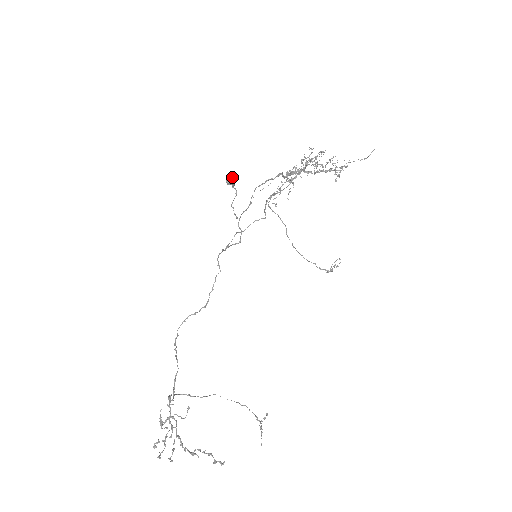
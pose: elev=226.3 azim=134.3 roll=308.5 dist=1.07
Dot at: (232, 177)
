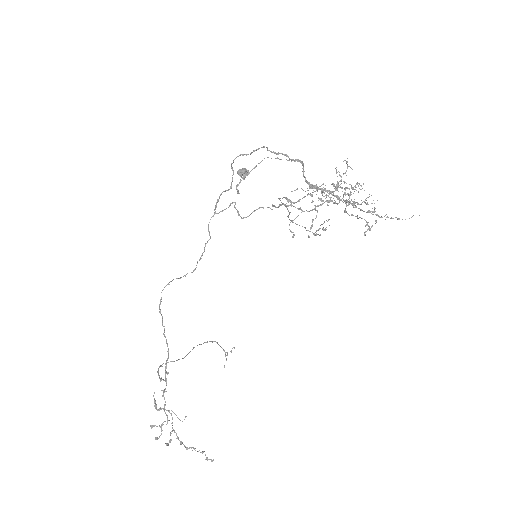
Dot at: (246, 170)
